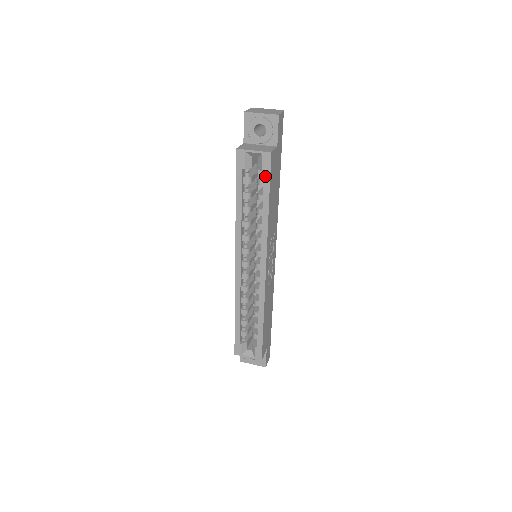
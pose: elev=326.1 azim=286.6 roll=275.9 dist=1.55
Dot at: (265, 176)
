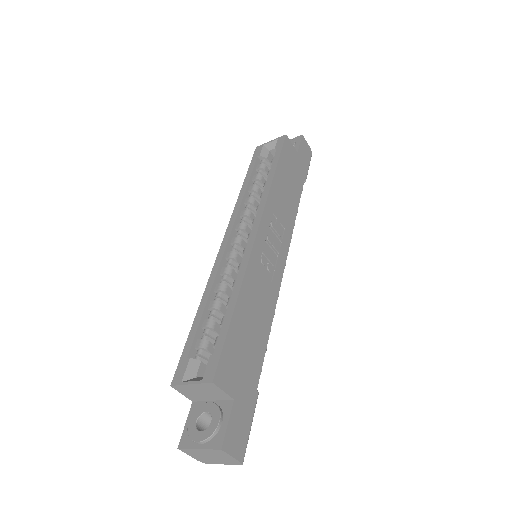
Dot at: (277, 151)
